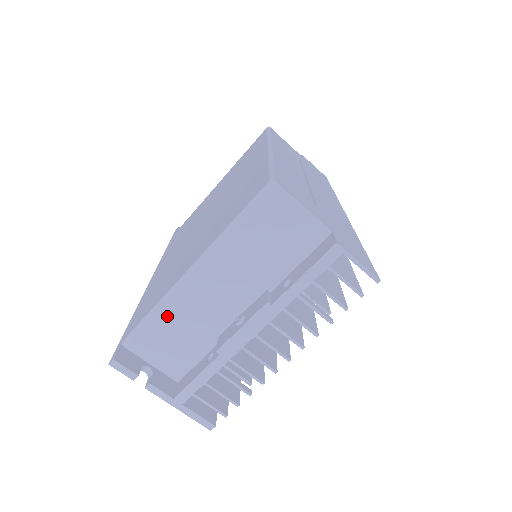
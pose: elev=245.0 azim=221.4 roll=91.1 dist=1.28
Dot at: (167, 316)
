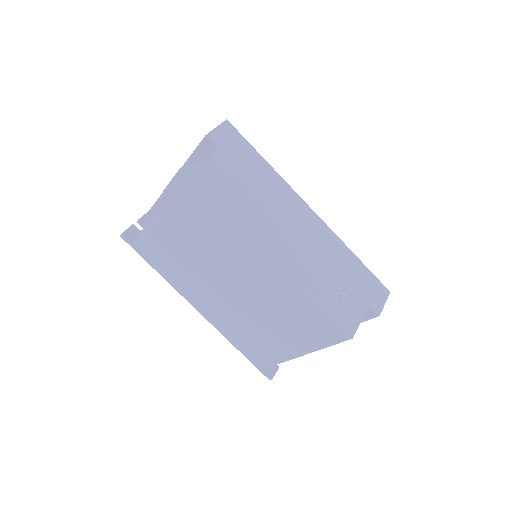
Dot at: occluded
